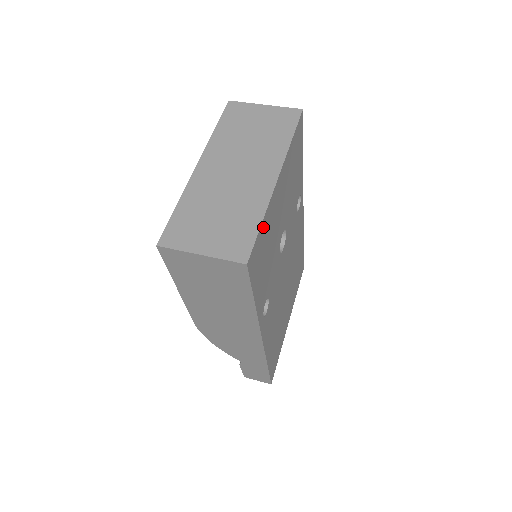
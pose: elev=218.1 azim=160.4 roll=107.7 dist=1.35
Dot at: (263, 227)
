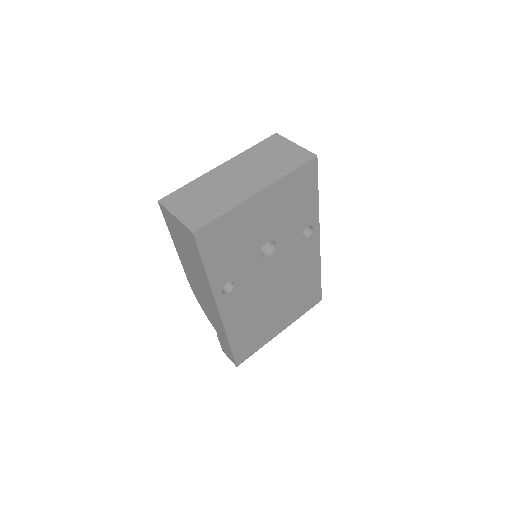
Dot at: (226, 218)
